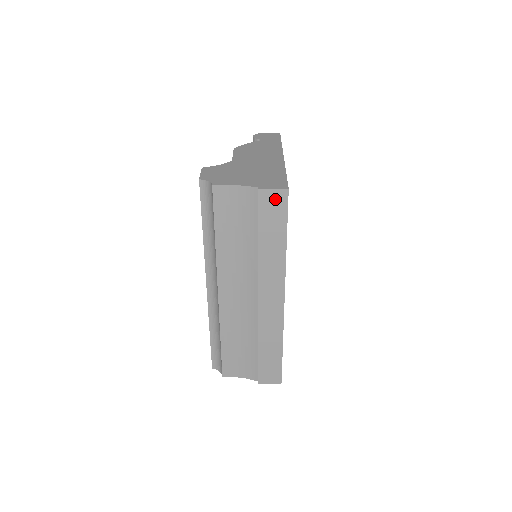
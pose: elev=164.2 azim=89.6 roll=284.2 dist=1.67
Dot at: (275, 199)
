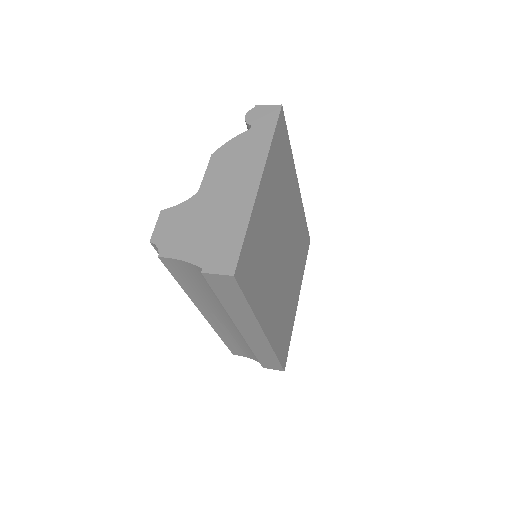
Dot at: (223, 280)
